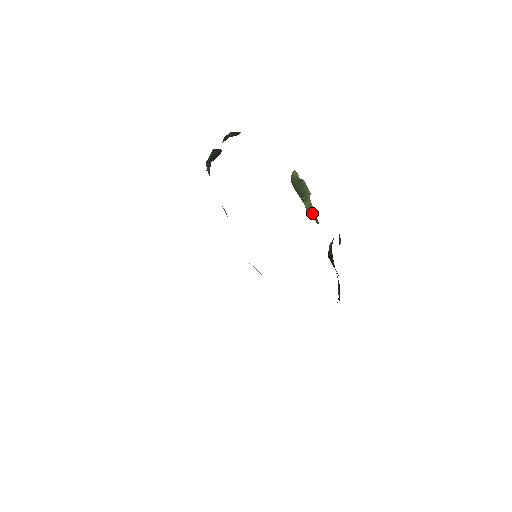
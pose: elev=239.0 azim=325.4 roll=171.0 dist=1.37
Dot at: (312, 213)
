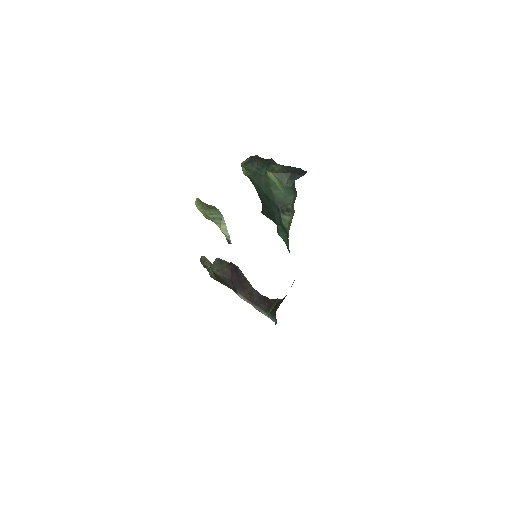
Dot at: occluded
